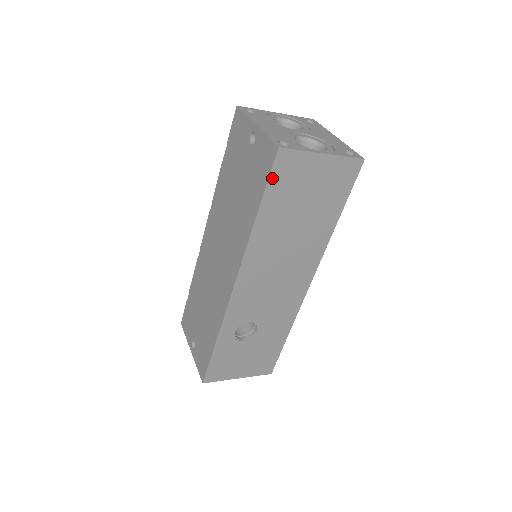
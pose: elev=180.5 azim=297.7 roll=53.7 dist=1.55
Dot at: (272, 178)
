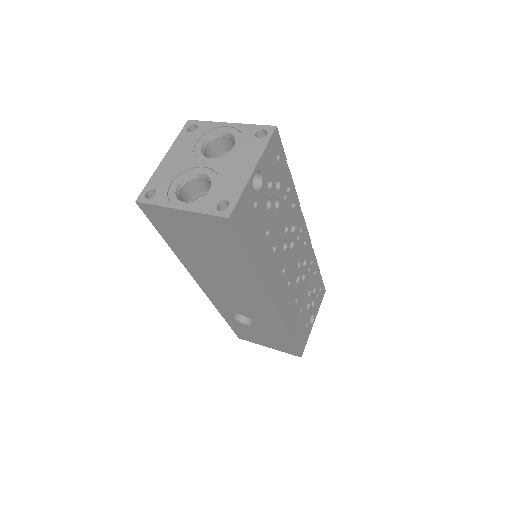
Dot at: (153, 222)
